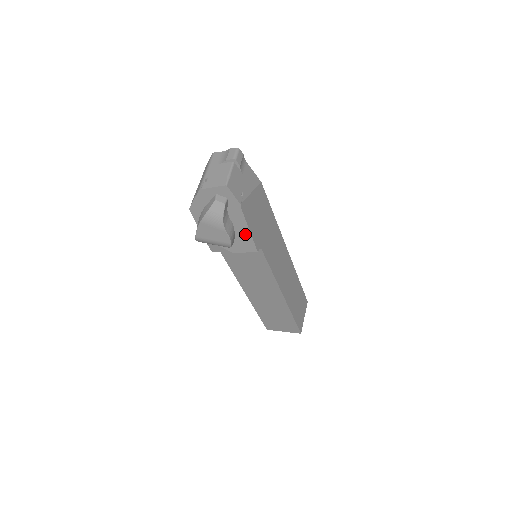
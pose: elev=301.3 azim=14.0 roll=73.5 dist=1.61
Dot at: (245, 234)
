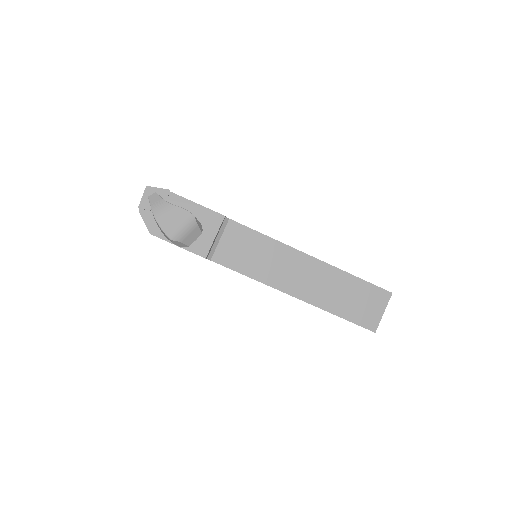
Dot at: (200, 211)
